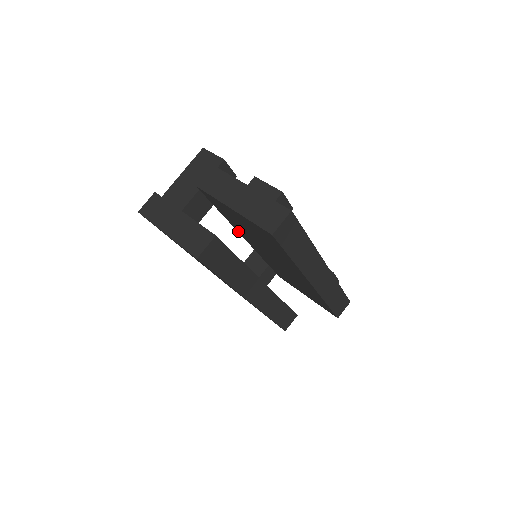
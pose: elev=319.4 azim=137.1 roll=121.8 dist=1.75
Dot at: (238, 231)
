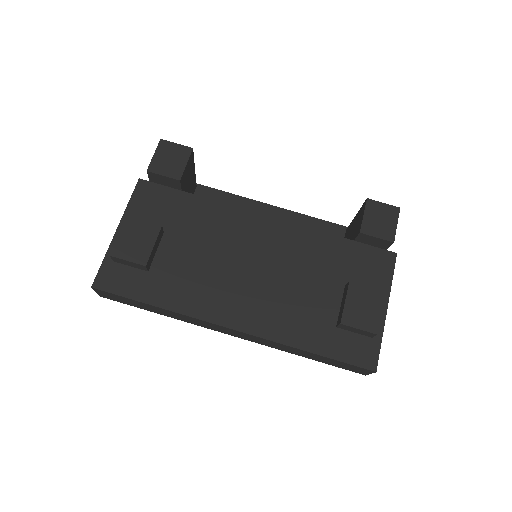
Dot at: occluded
